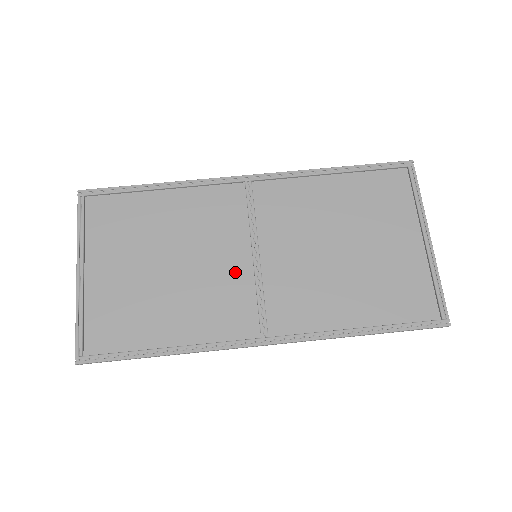
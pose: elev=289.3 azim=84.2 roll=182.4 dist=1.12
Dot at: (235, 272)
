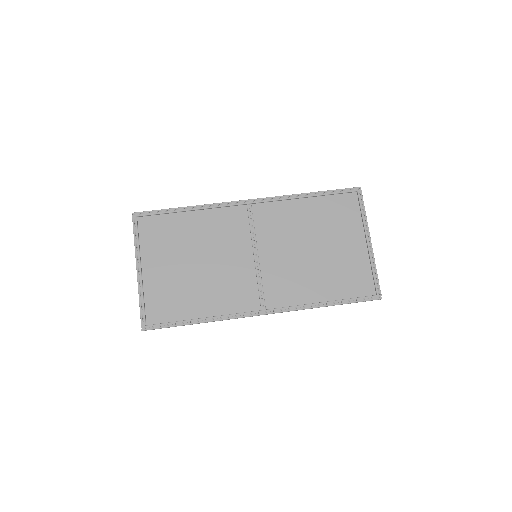
Dot at: (242, 267)
